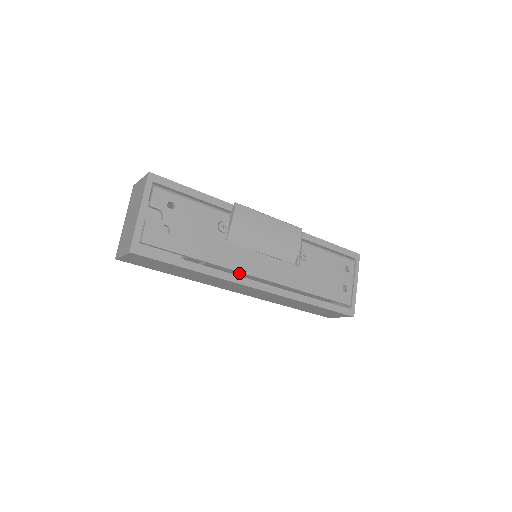
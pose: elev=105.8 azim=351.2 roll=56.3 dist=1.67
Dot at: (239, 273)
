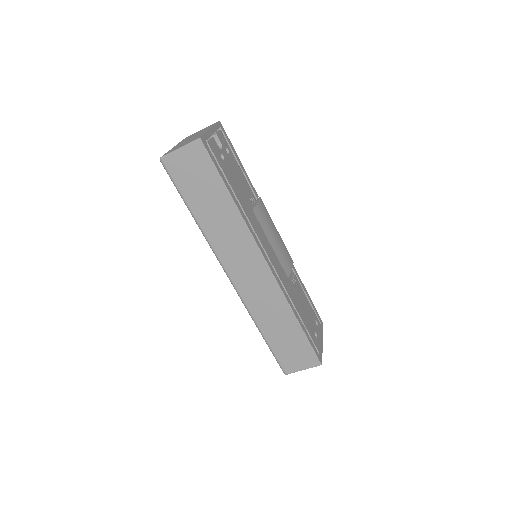
Dot at: occluded
